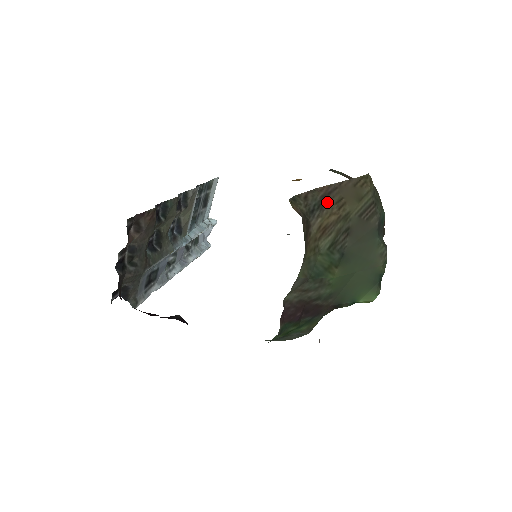
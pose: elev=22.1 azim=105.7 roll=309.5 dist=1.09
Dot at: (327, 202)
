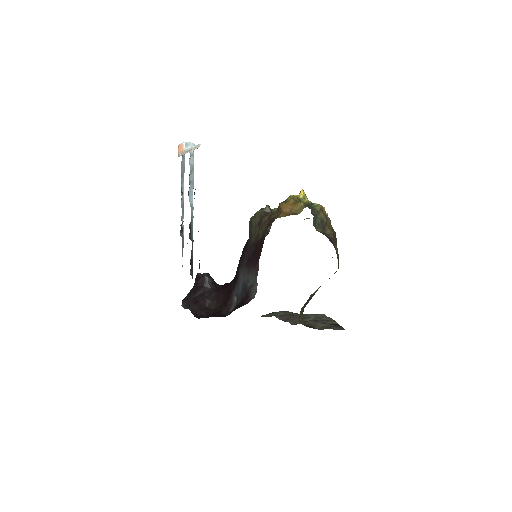
Dot at: (313, 294)
